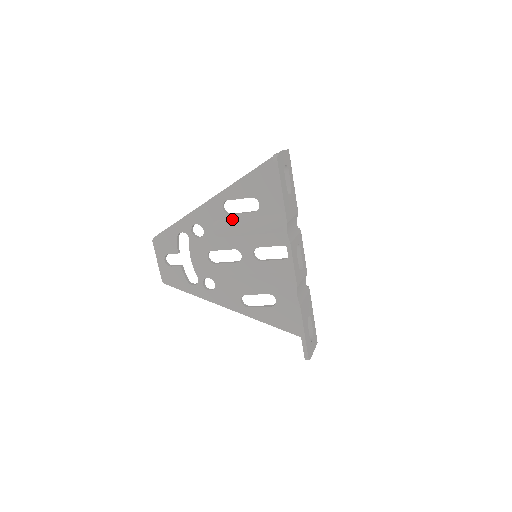
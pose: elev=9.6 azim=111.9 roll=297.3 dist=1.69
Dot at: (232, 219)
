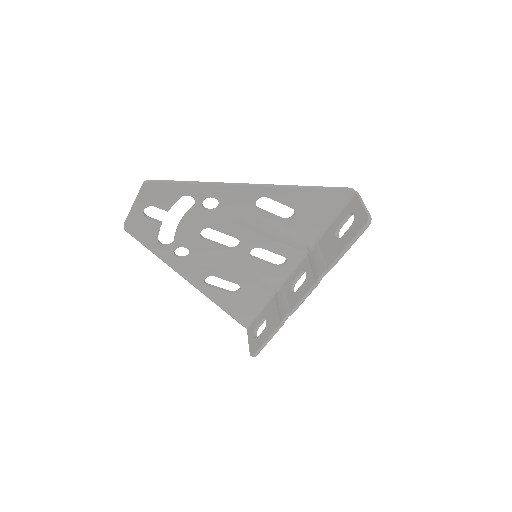
Dot at: (257, 214)
